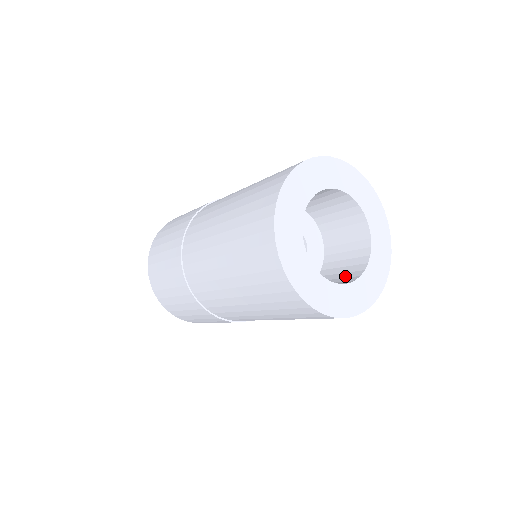
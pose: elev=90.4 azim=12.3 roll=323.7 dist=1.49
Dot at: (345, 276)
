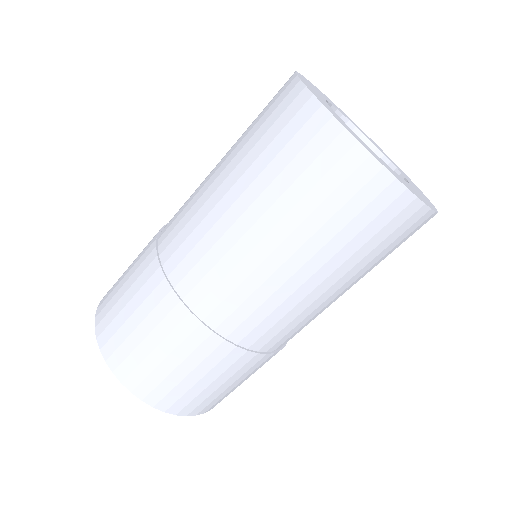
Dot at: occluded
